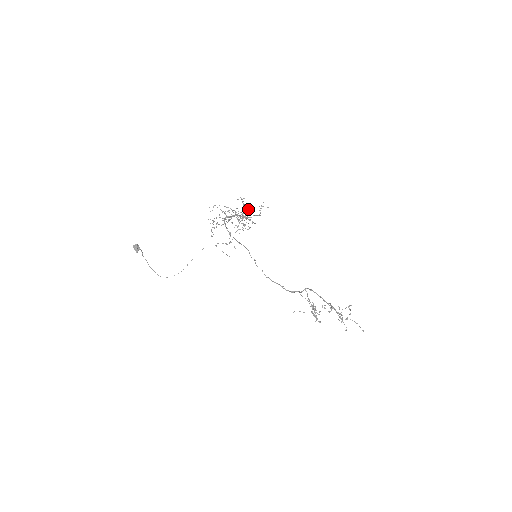
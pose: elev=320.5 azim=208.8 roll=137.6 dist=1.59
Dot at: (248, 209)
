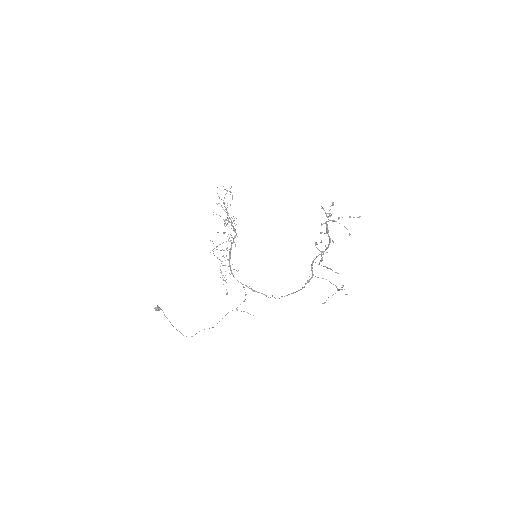
Dot at: occluded
